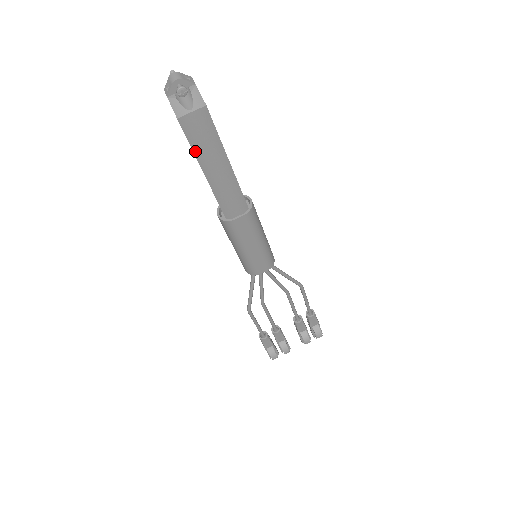
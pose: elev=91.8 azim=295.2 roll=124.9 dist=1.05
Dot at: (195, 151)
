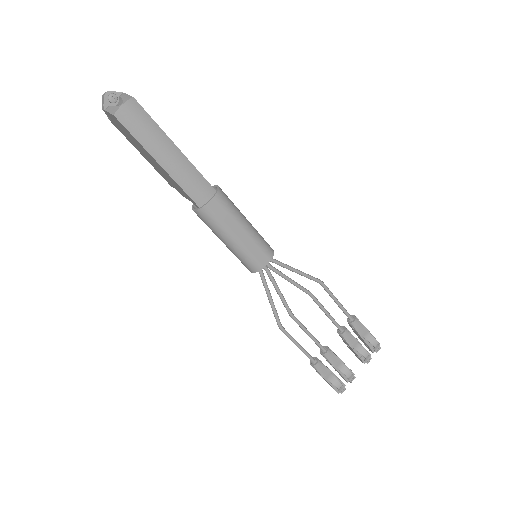
Dot at: (141, 143)
